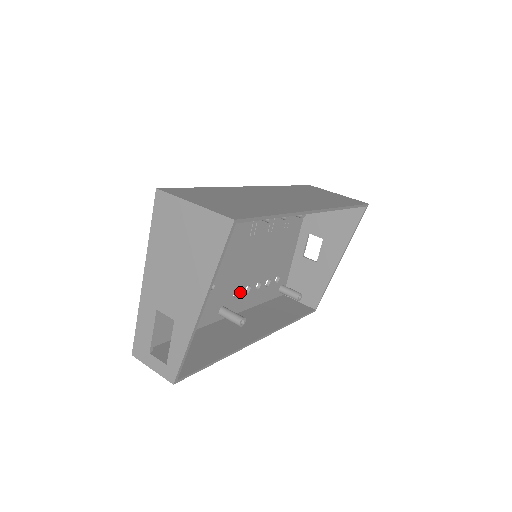
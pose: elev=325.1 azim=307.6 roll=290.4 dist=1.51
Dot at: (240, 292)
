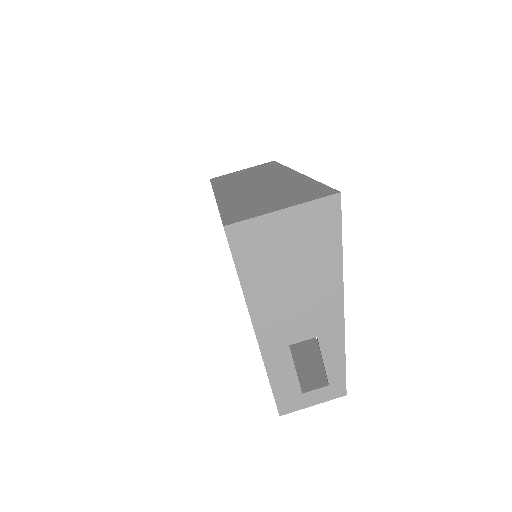
Dot at: occluded
